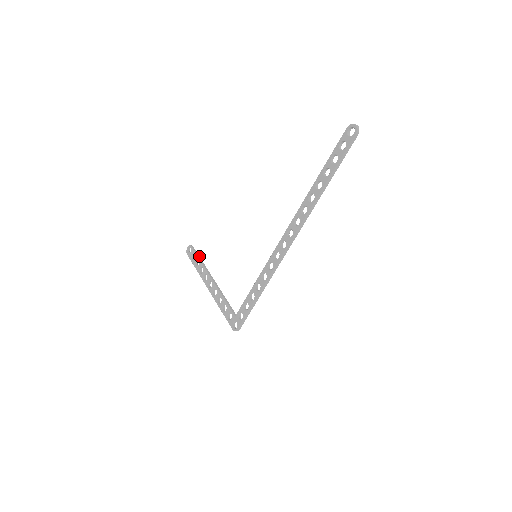
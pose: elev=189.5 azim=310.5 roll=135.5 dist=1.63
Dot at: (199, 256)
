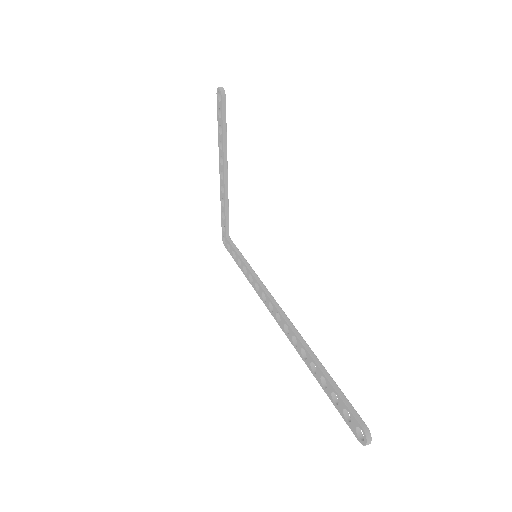
Dot at: (226, 124)
